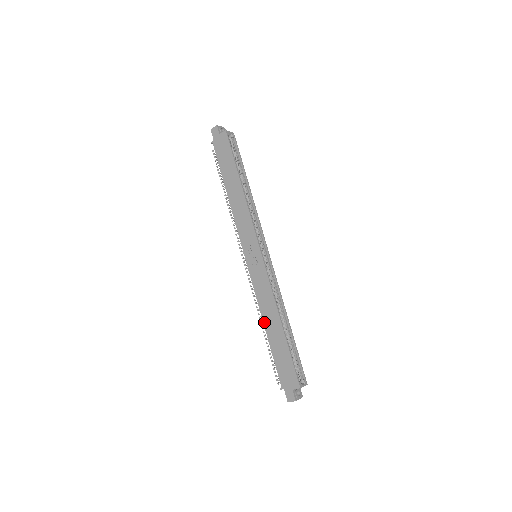
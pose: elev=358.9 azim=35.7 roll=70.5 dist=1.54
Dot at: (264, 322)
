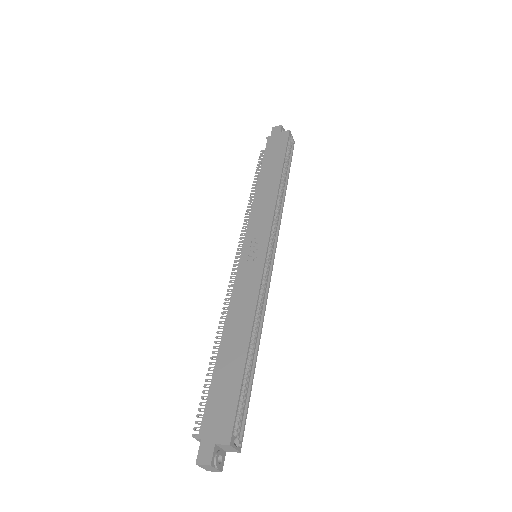
Dot at: (224, 332)
